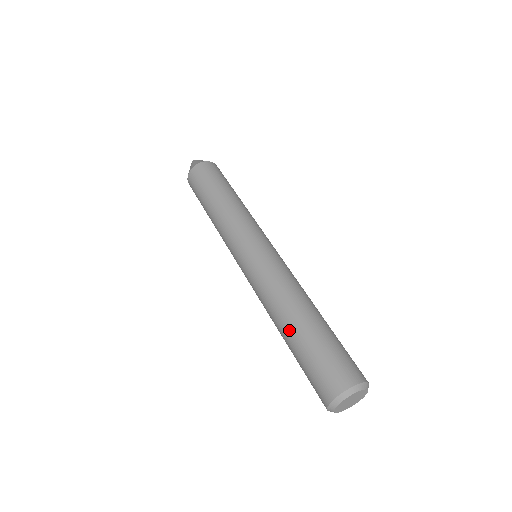
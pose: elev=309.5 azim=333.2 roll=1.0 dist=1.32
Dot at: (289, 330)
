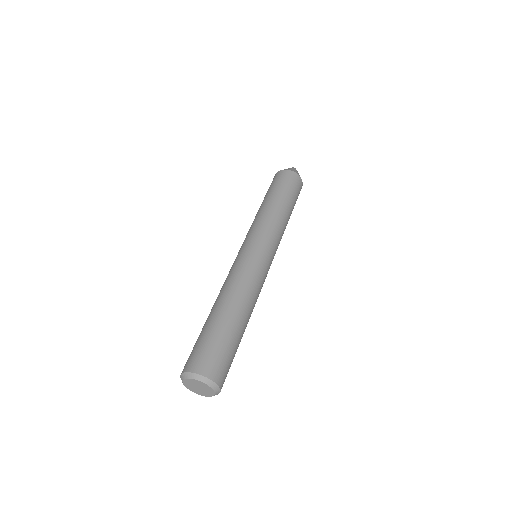
Dot at: (212, 312)
